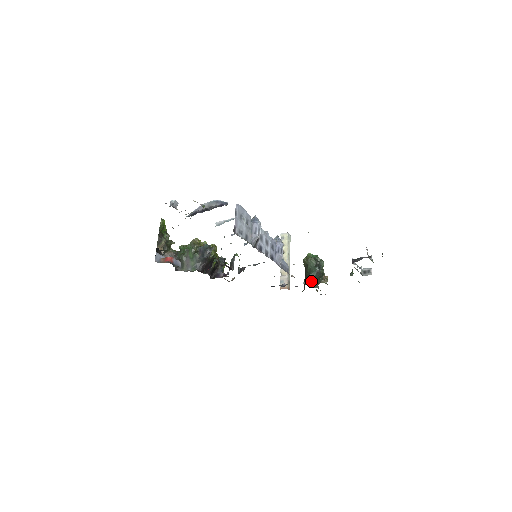
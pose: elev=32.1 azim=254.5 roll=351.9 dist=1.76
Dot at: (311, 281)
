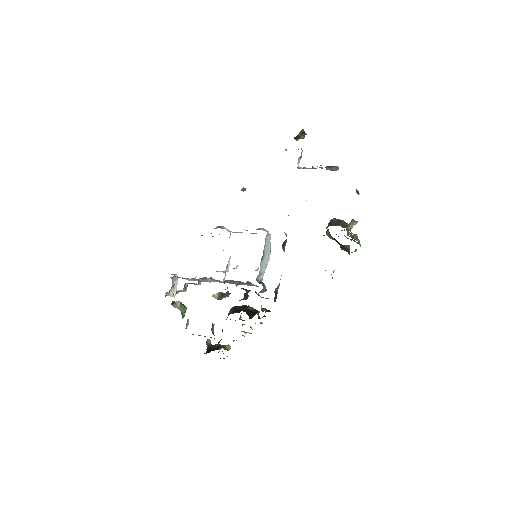
Dot at: occluded
